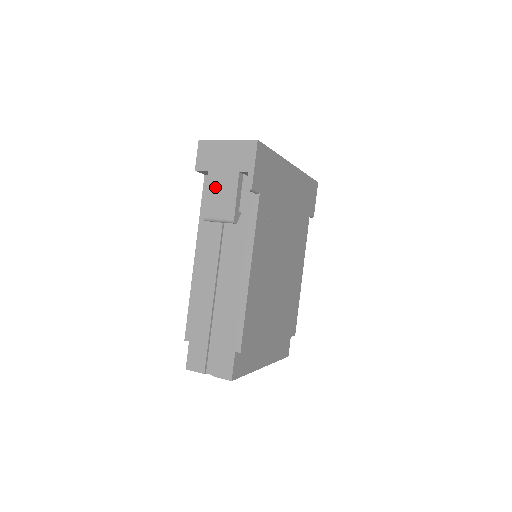
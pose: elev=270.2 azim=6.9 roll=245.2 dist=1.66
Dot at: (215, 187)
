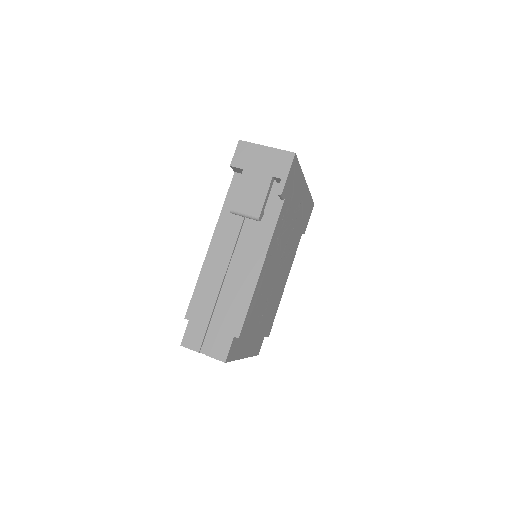
Dot at: (247, 185)
